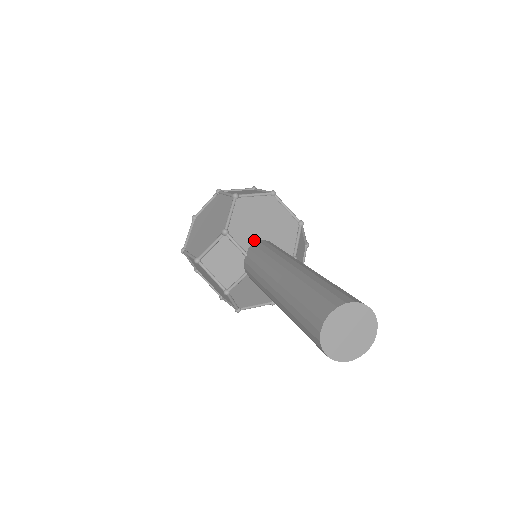
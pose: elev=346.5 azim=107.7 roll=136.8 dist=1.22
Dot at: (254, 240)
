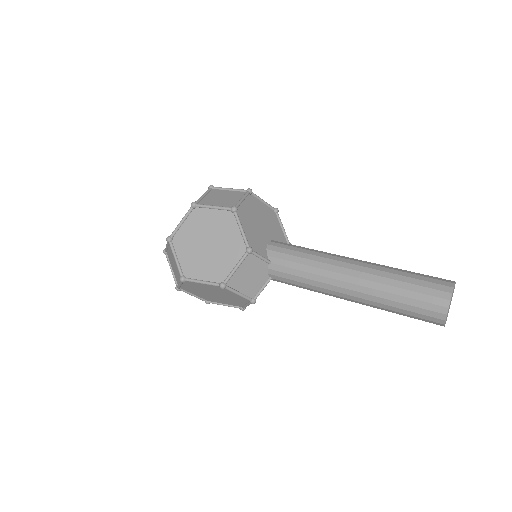
Dot at: (265, 245)
